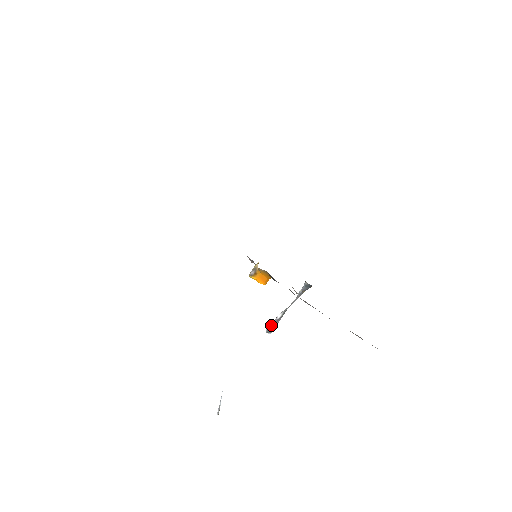
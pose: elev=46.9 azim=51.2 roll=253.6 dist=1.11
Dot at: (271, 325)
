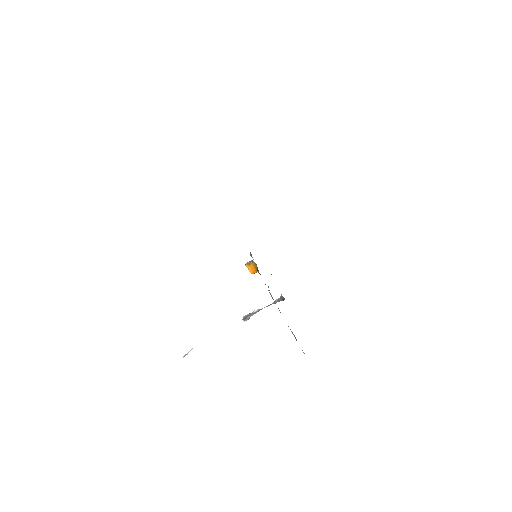
Dot at: (247, 315)
